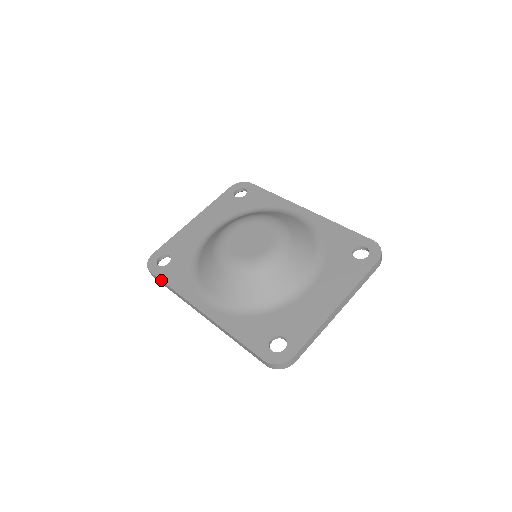
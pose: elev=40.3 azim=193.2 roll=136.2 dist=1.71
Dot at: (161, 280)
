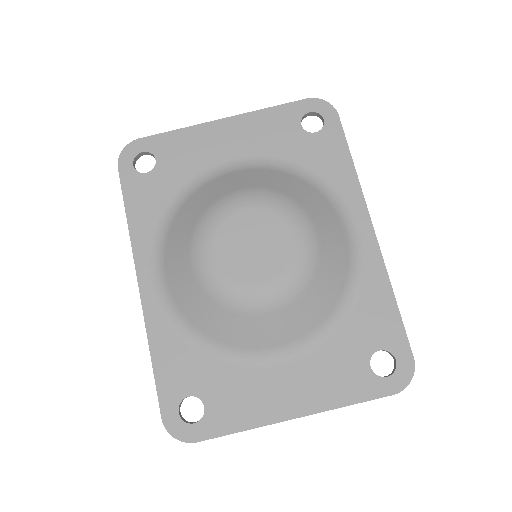
Dot at: (122, 194)
